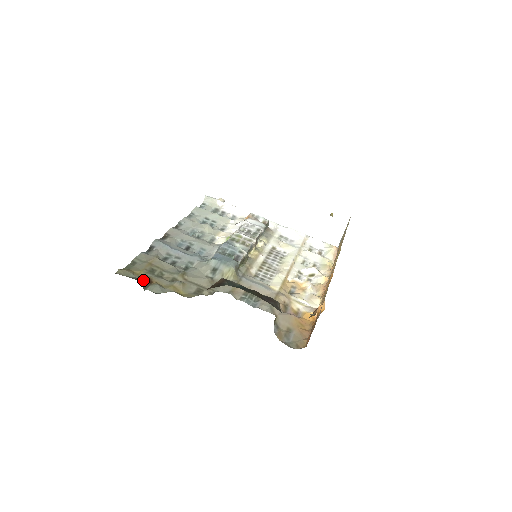
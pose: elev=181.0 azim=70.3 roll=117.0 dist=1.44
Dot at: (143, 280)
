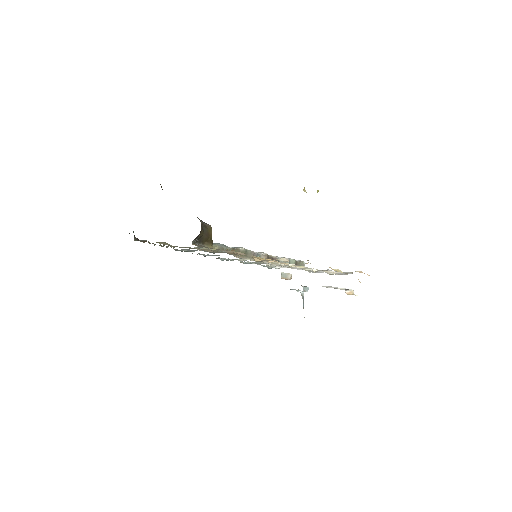
Dot at: occluded
